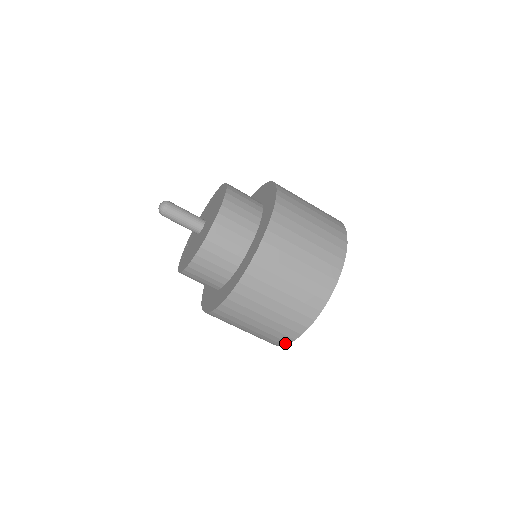
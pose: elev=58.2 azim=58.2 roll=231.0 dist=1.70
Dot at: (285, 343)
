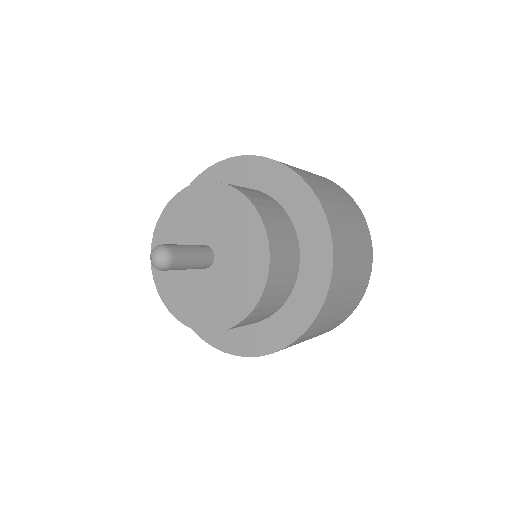
Dot at: occluded
